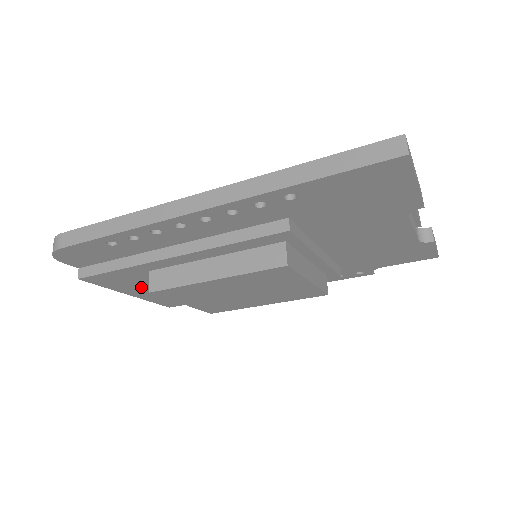
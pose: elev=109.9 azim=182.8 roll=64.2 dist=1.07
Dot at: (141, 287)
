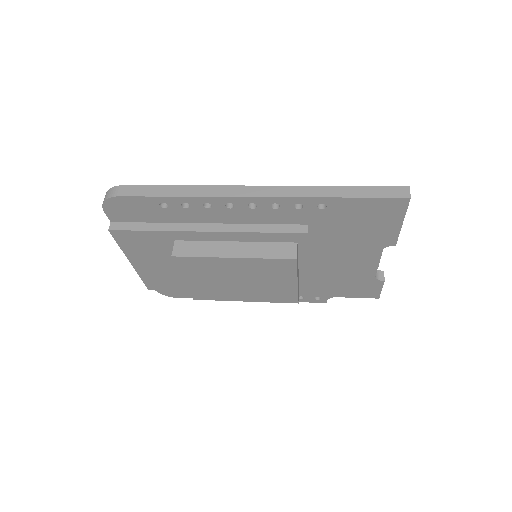
Dot at: (150, 257)
